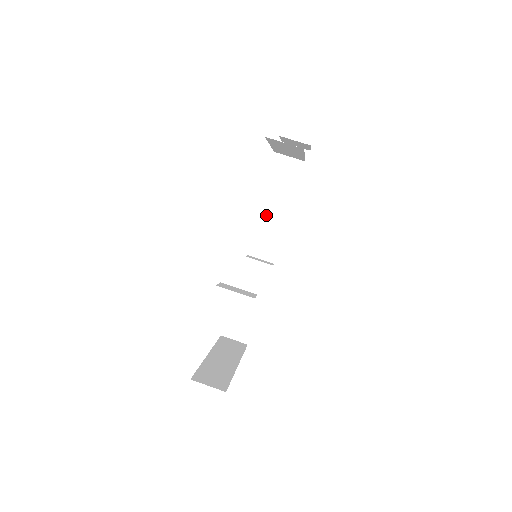
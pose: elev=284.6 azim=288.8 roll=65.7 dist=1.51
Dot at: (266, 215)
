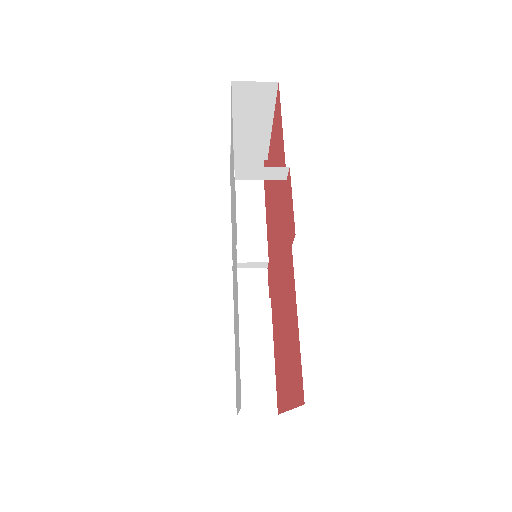
Dot at: (241, 245)
